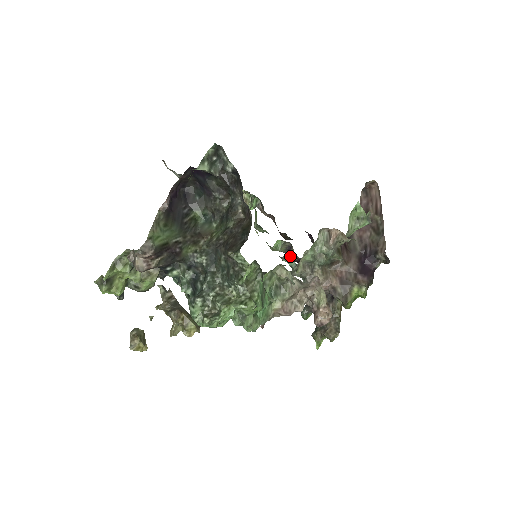
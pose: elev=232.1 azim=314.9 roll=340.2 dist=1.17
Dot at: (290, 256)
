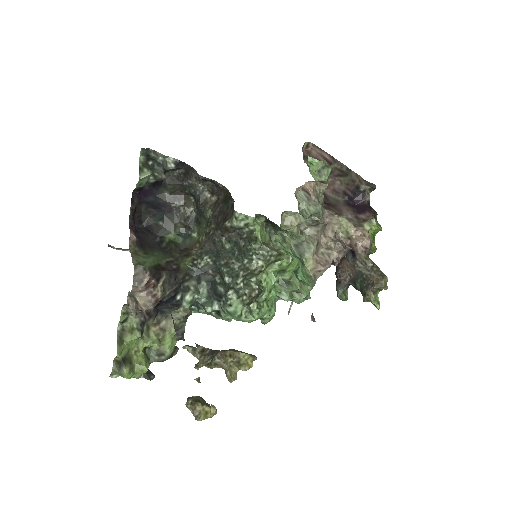
Dot at: occluded
